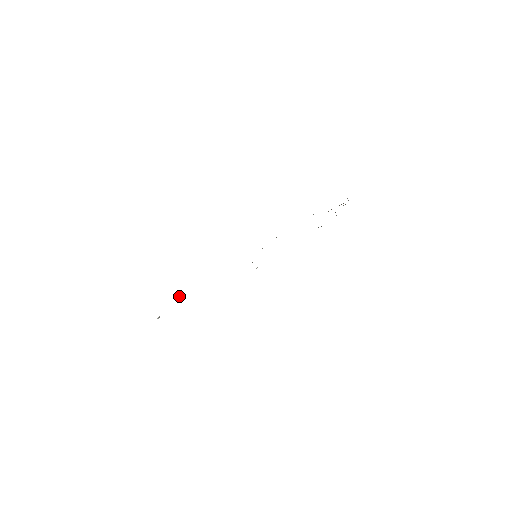
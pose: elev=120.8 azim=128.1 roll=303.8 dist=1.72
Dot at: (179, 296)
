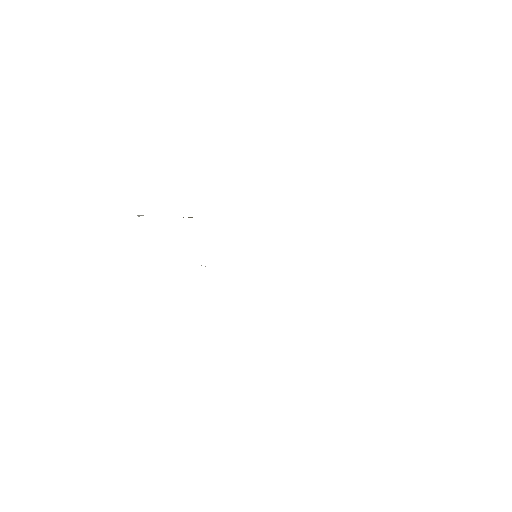
Dot at: (188, 217)
